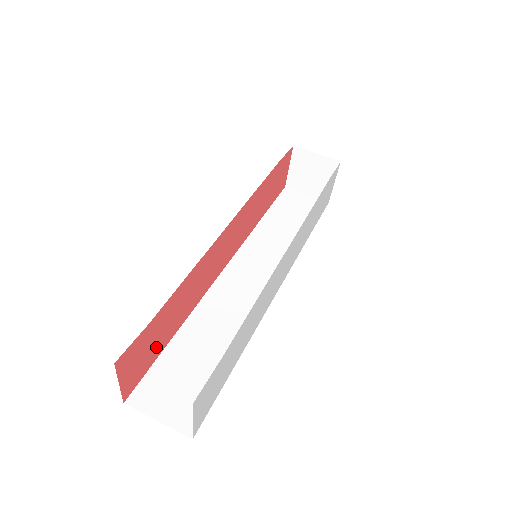
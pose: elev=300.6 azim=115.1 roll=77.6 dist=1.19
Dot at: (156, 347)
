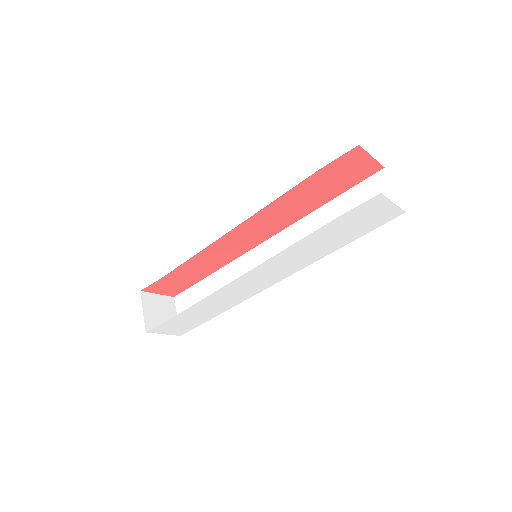
Dot at: (187, 281)
